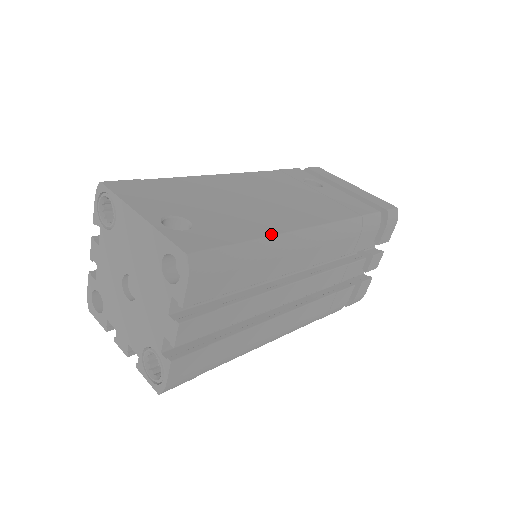
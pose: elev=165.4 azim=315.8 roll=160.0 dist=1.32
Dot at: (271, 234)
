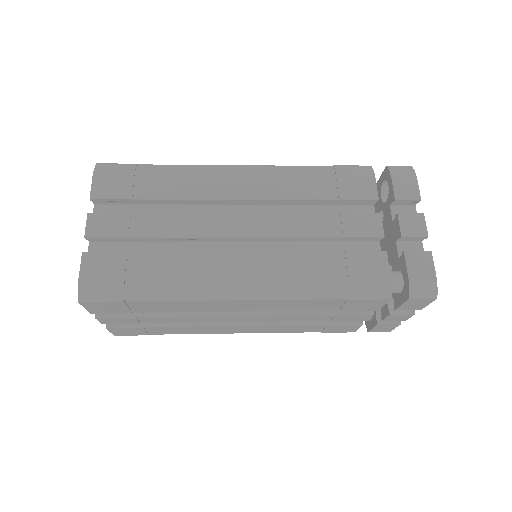
Dot at: (191, 166)
